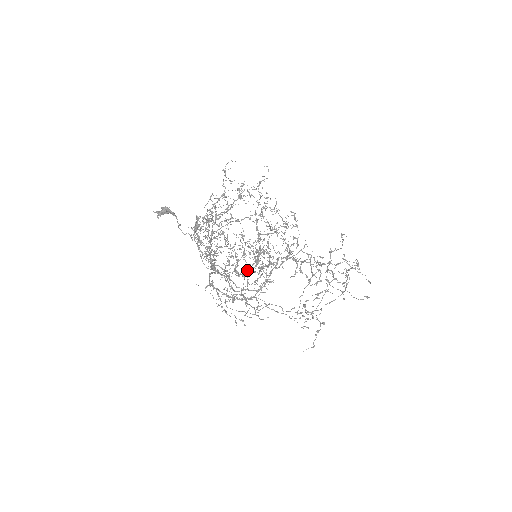
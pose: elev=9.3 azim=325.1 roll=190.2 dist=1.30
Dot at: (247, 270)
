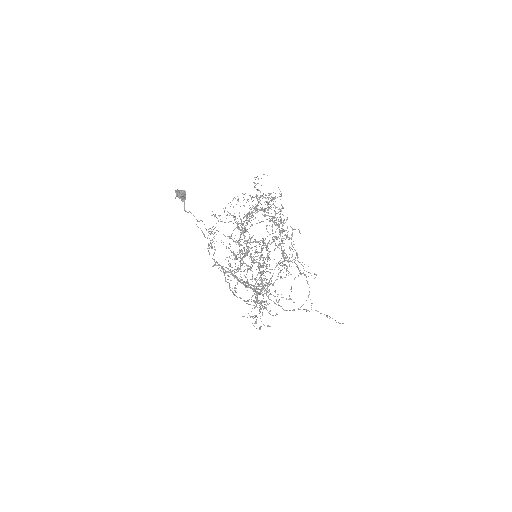
Dot at: occluded
